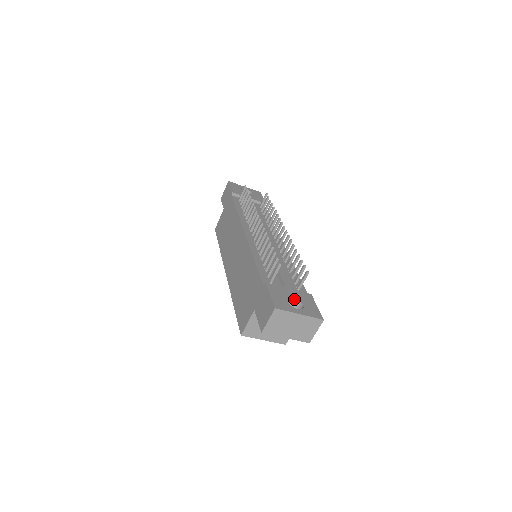
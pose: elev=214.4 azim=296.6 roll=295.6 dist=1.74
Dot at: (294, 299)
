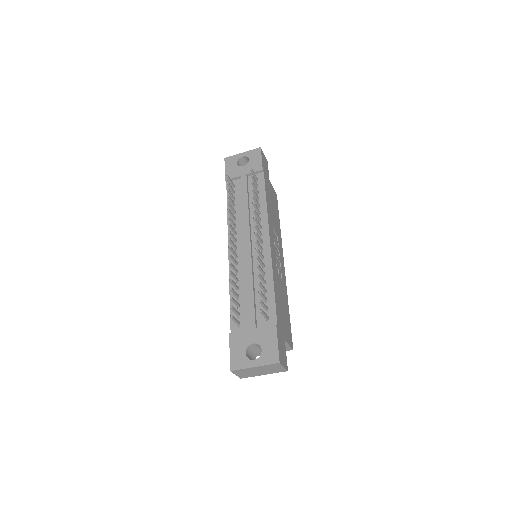
Dot at: (255, 344)
